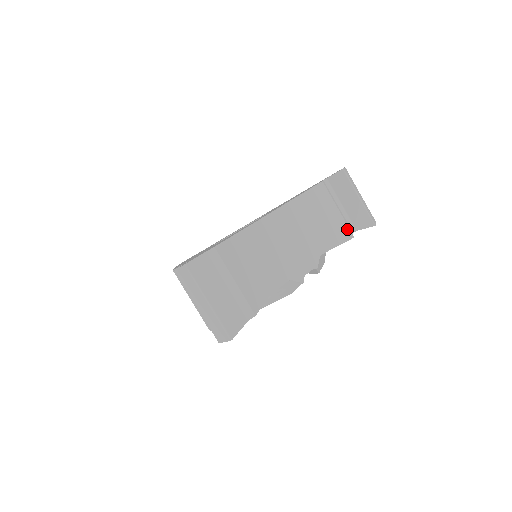
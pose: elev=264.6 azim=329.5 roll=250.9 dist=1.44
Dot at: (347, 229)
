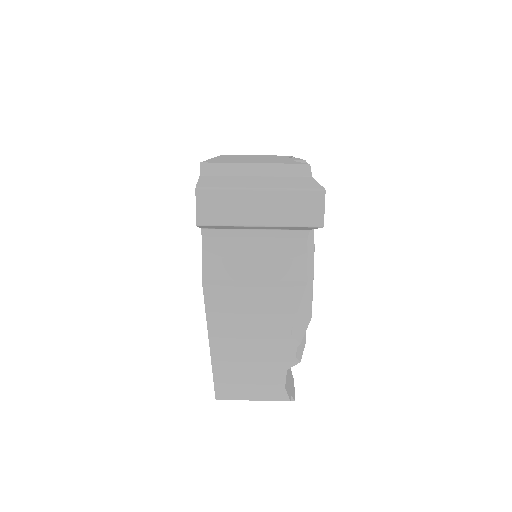
Dot at: occluded
